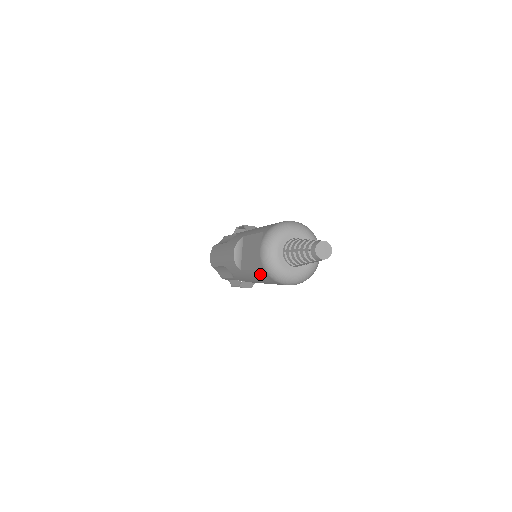
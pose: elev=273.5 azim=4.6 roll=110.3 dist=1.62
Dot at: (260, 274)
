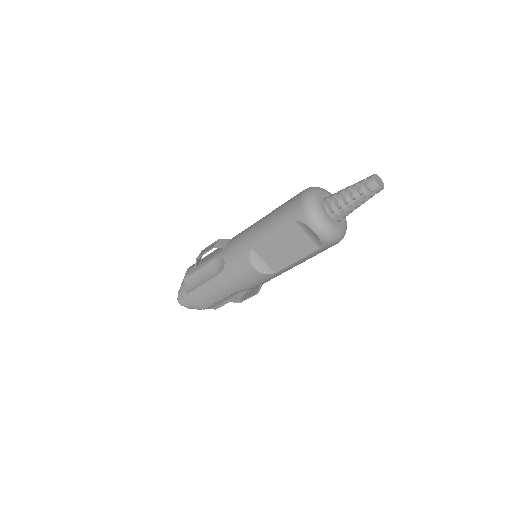
Dot at: (317, 253)
